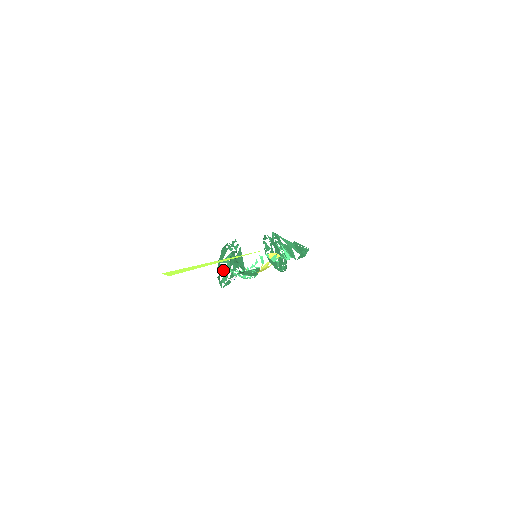
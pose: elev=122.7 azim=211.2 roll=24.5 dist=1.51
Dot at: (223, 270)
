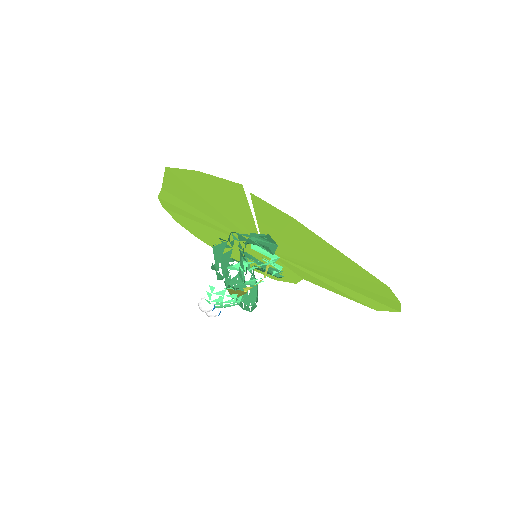
Dot at: occluded
